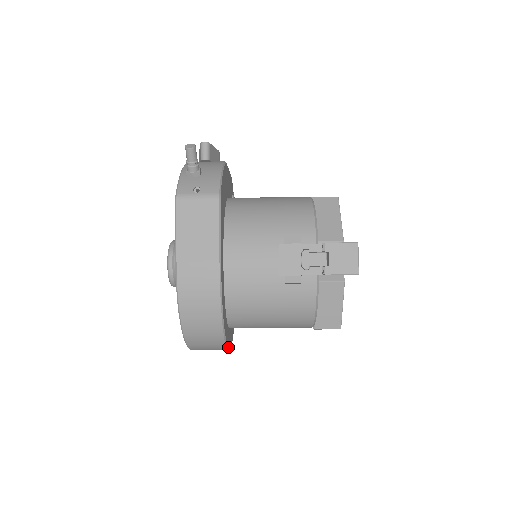
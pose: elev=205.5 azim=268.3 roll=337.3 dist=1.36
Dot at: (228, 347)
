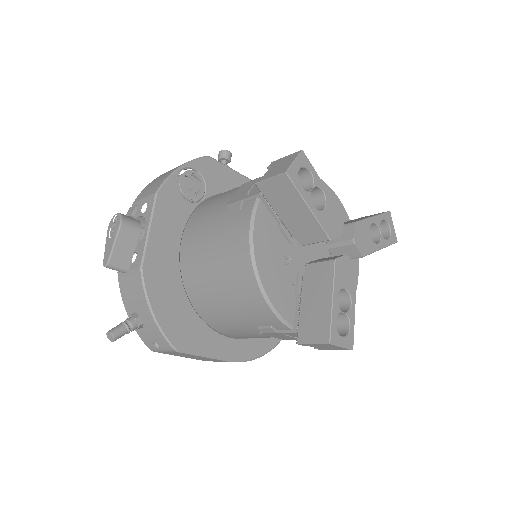
Dot at: occluded
